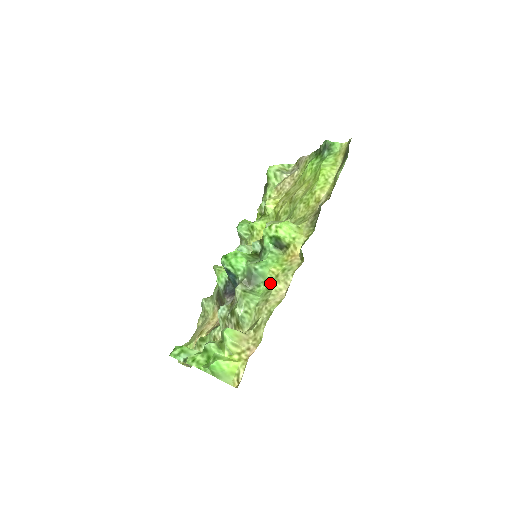
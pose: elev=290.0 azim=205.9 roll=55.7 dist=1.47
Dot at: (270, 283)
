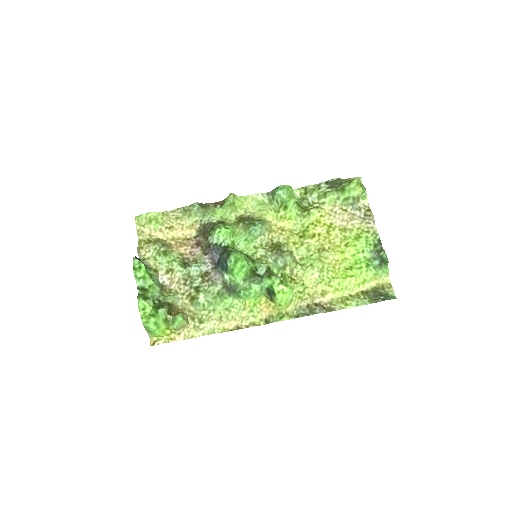
Dot at: (236, 306)
